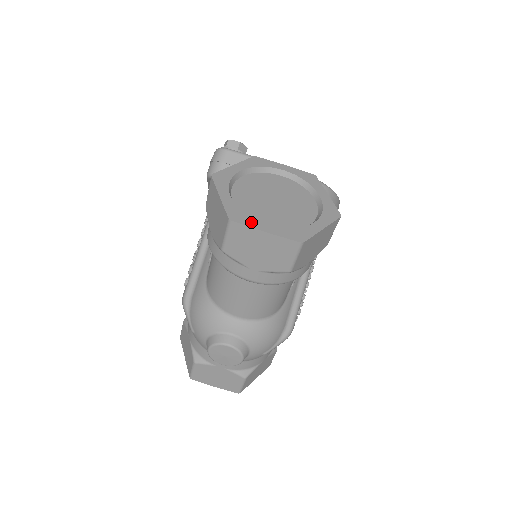
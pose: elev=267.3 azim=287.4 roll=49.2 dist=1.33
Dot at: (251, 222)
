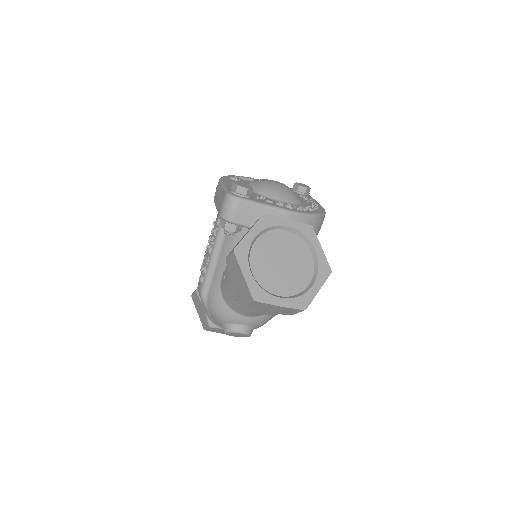
Dot at: (269, 298)
